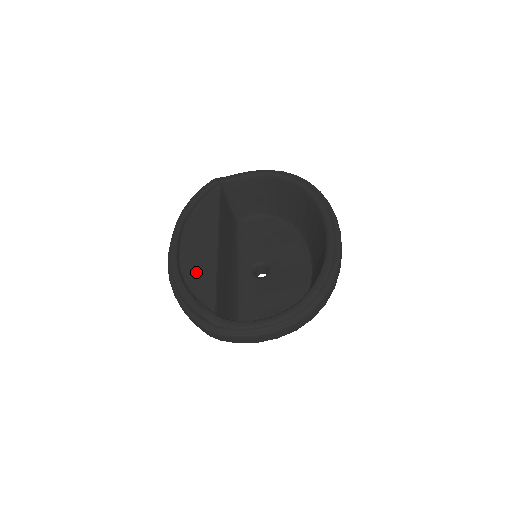
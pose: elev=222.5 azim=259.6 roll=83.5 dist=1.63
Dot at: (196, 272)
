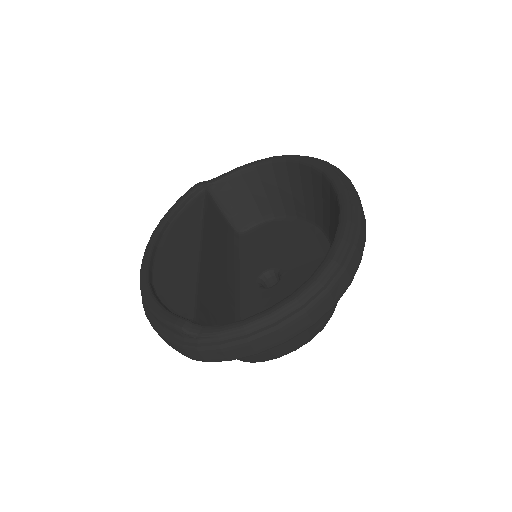
Dot at: (172, 281)
